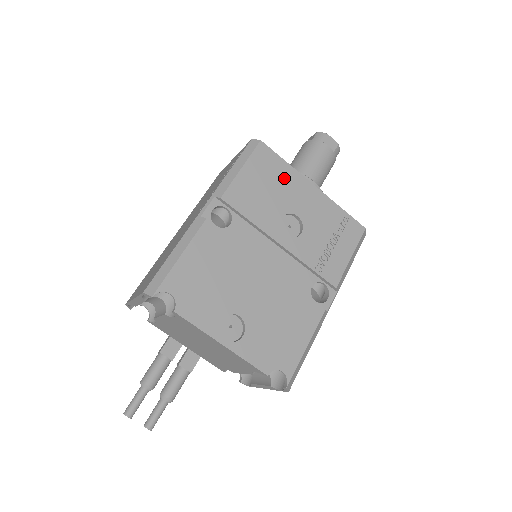
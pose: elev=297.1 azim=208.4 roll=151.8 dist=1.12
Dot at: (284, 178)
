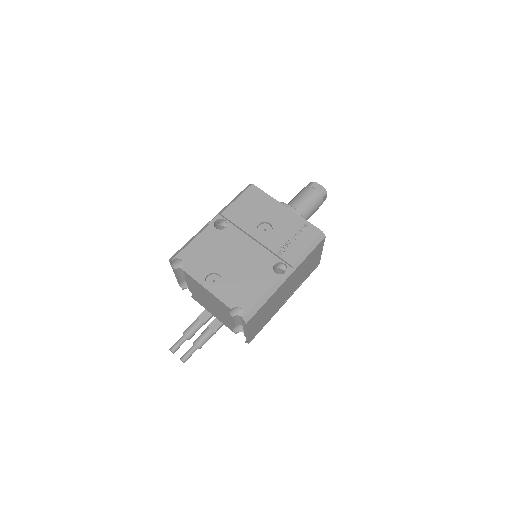
Dot at: (264, 203)
